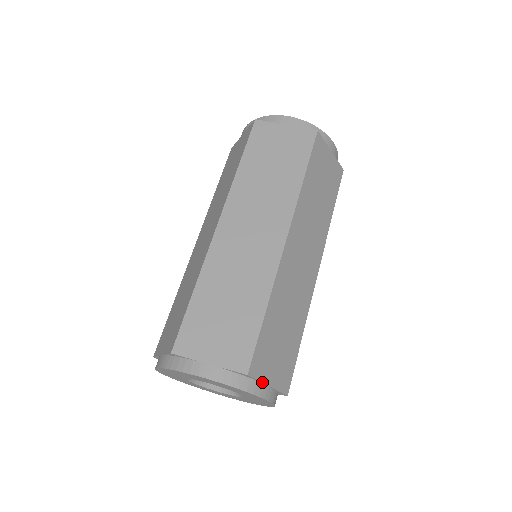
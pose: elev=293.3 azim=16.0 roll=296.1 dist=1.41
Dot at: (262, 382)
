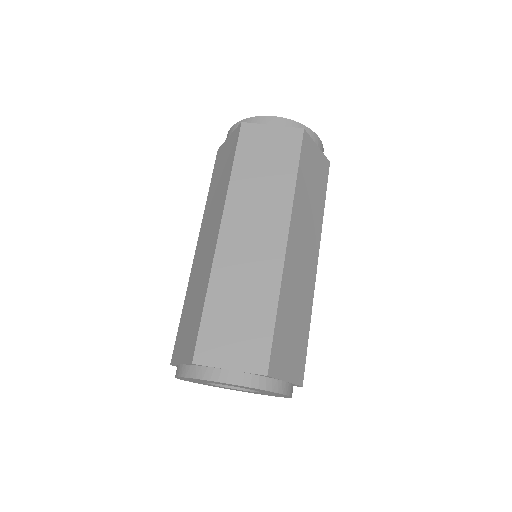
Dot at: (217, 367)
